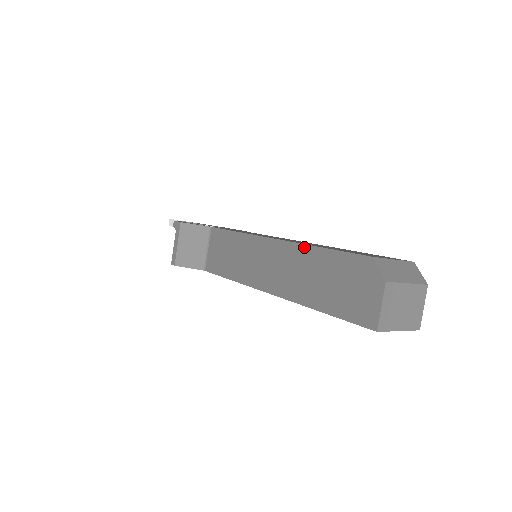
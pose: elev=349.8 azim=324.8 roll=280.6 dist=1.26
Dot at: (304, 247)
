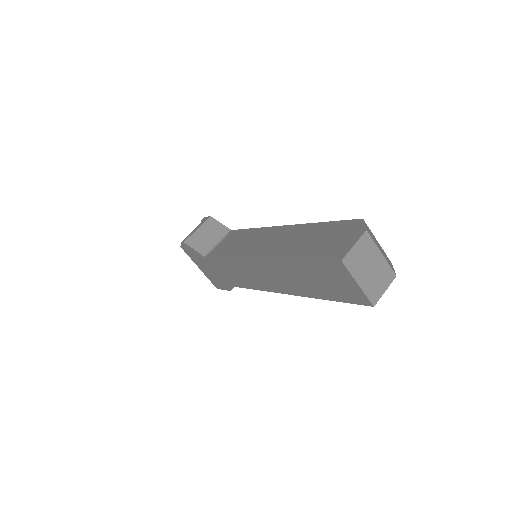
Dot at: (307, 225)
